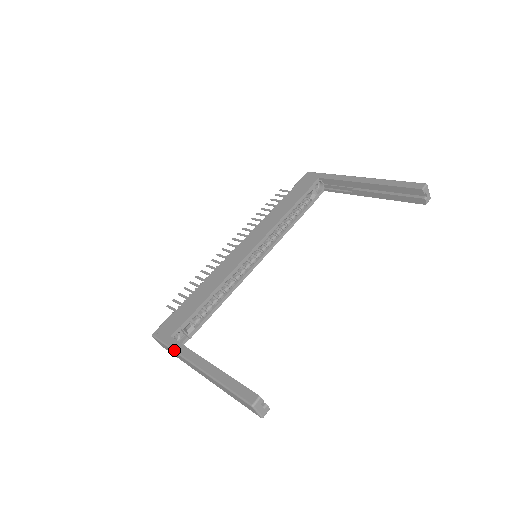
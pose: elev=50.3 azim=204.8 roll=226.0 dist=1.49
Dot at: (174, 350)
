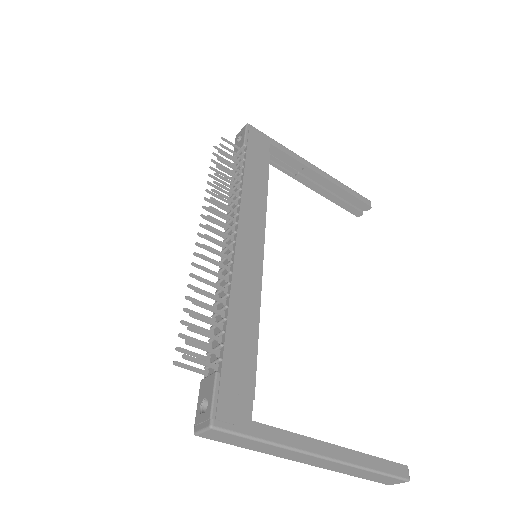
Dot at: (278, 444)
